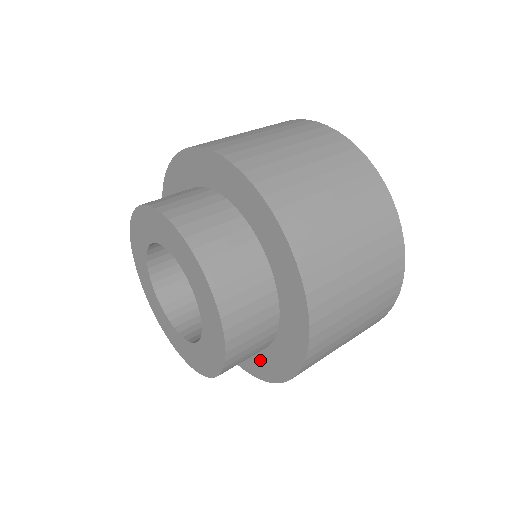
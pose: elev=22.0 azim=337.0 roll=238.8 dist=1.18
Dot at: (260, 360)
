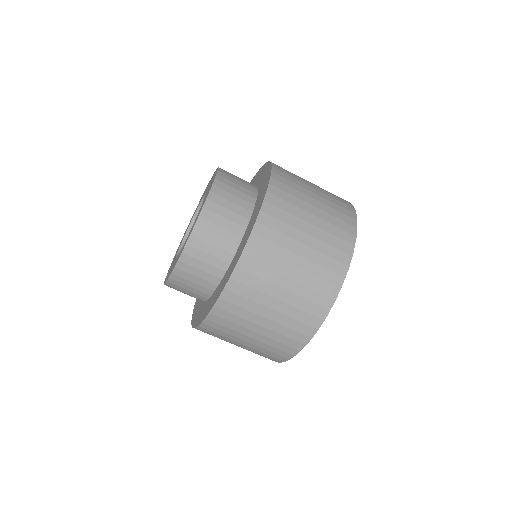
Dot at: (202, 309)
